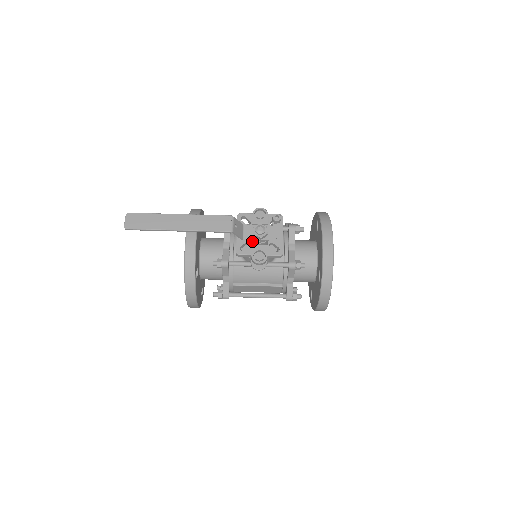
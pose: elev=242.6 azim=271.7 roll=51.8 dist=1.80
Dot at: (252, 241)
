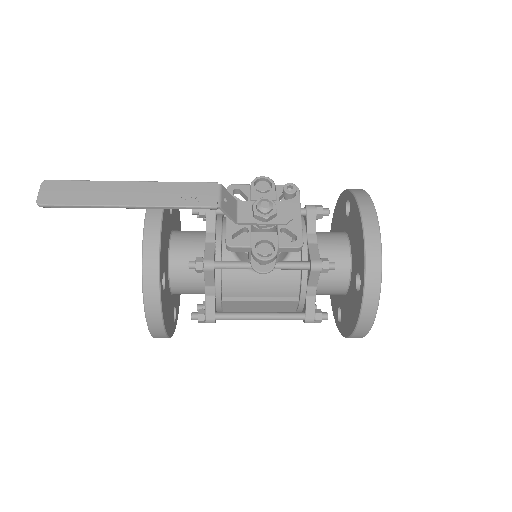
Dot at: (252, 226)
